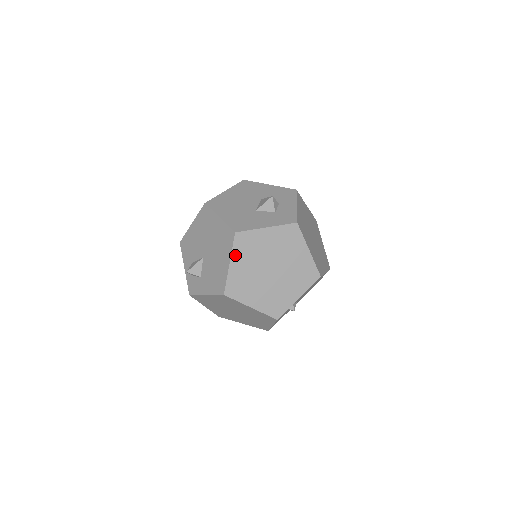
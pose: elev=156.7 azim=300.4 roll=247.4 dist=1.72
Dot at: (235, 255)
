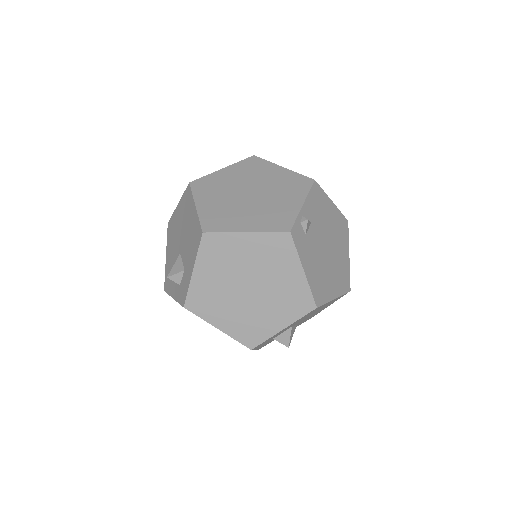
Dot at: (198, 198)
